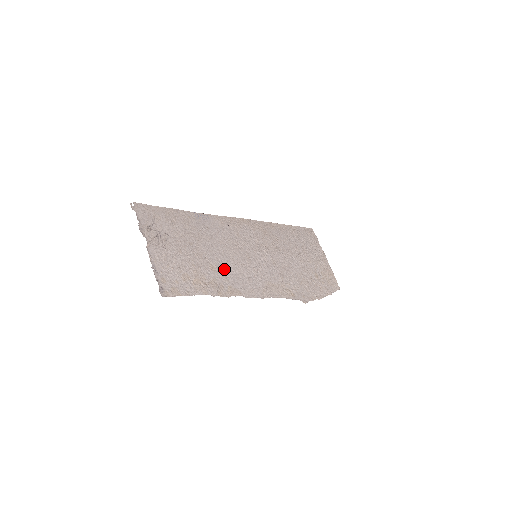
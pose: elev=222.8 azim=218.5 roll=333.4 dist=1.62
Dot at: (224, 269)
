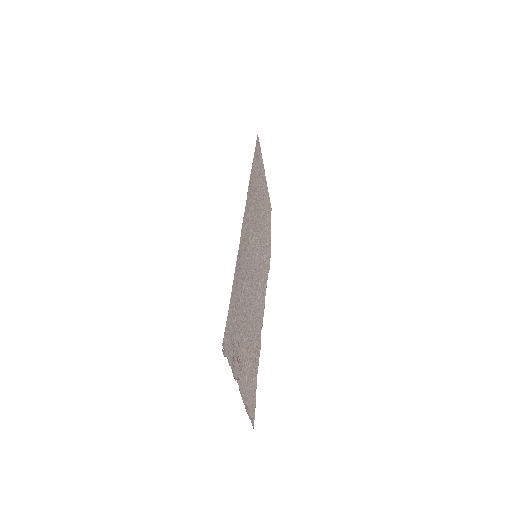
Dot at: (254, 316)
